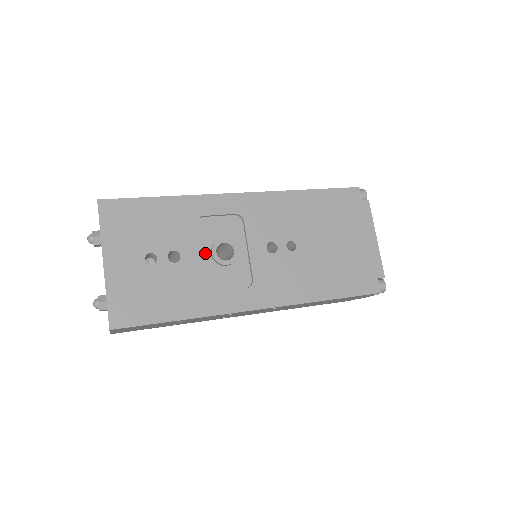
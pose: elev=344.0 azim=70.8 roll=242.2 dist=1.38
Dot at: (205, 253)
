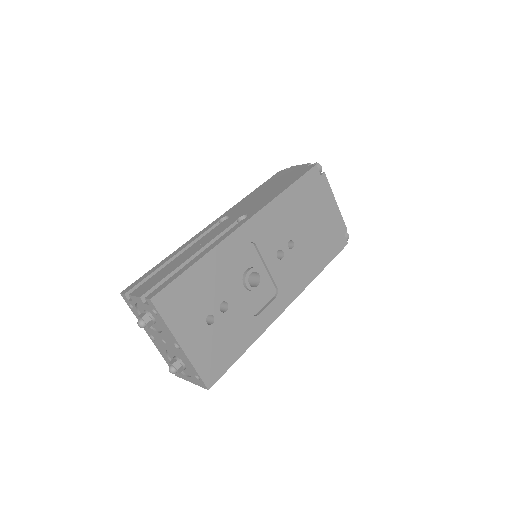
Dot at: (240, 288)
